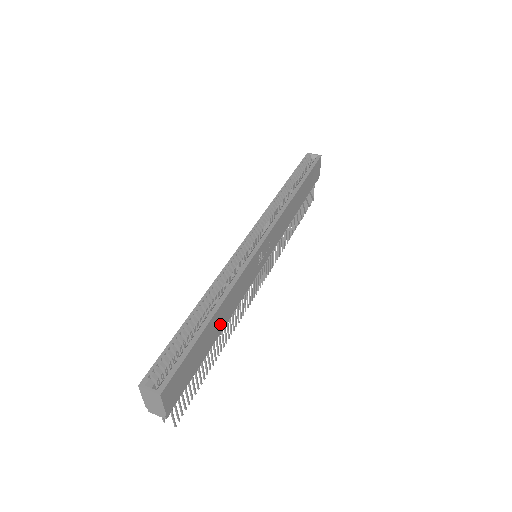
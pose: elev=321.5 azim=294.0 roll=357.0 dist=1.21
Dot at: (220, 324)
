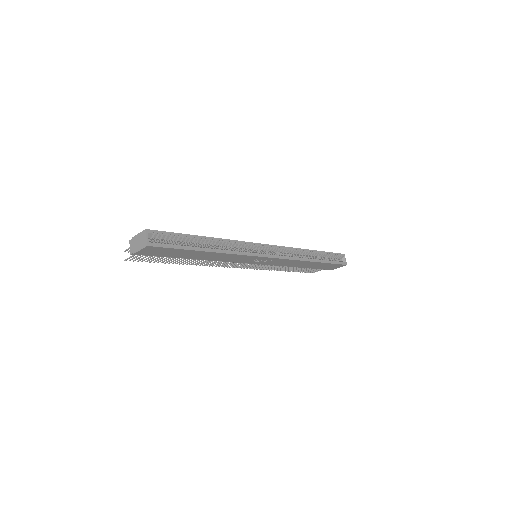
Dot at: (202, 257)
